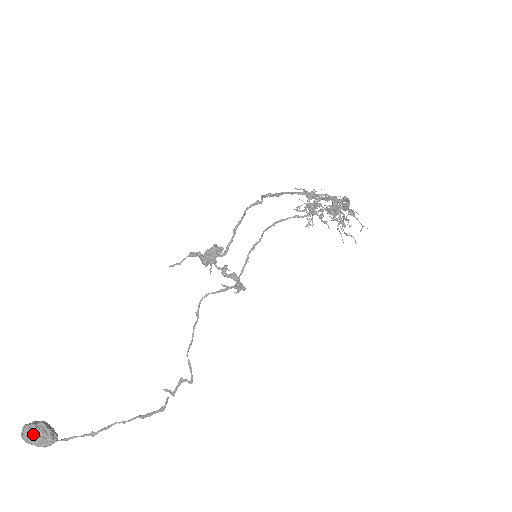
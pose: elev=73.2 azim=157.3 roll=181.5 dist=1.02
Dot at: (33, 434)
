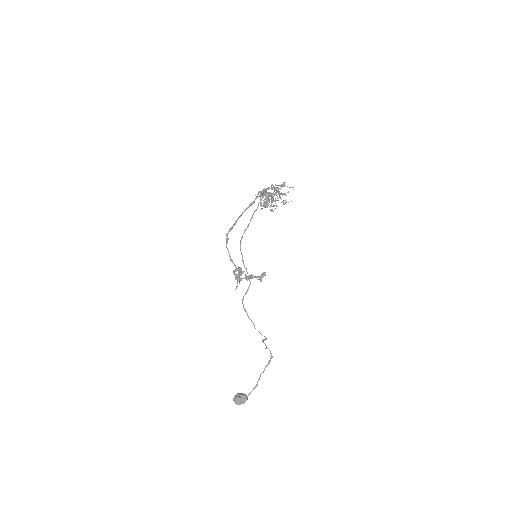
Dot at: (237, 401)
